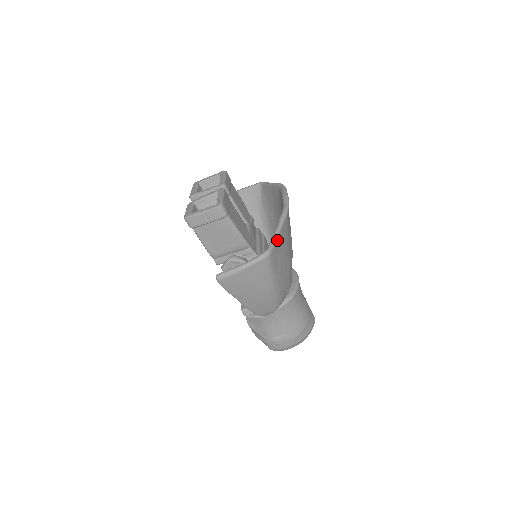
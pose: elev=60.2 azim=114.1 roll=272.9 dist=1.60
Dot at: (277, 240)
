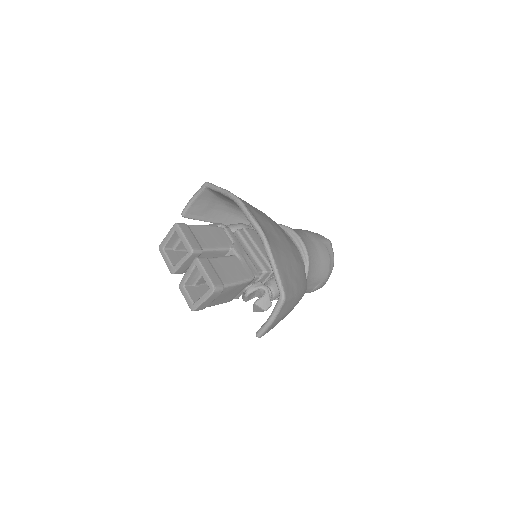
Dot at: (281, 278)
